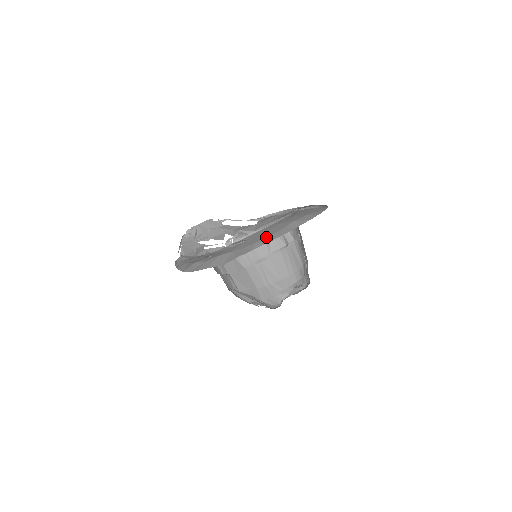
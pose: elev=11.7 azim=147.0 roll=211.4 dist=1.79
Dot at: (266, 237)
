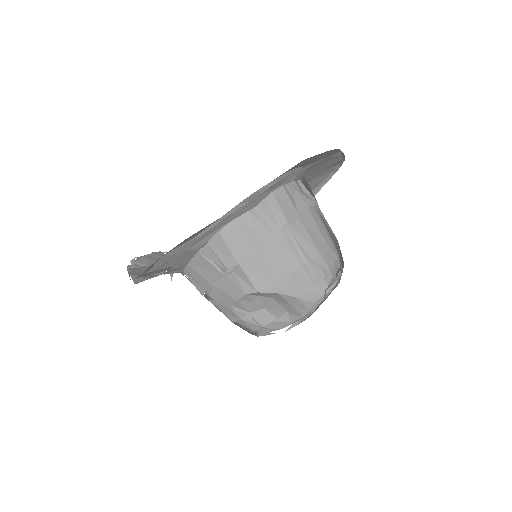
Dot at: occluded
